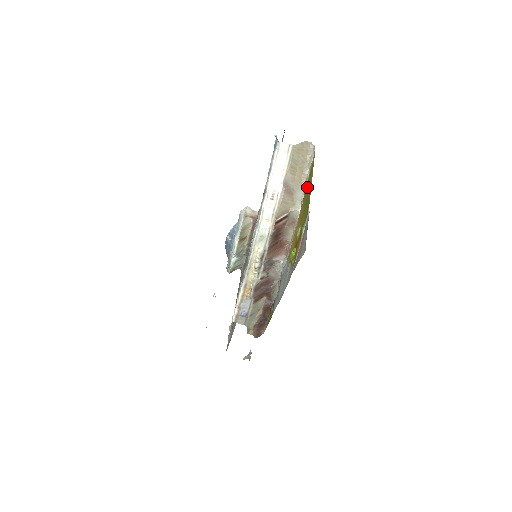
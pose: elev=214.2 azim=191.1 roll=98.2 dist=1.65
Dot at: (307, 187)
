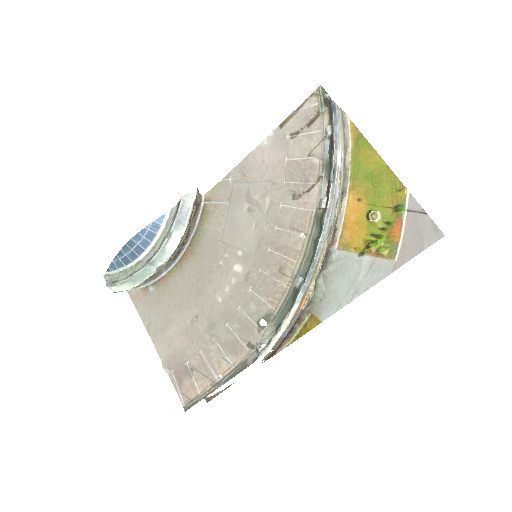
Dot at: (361, 163)
